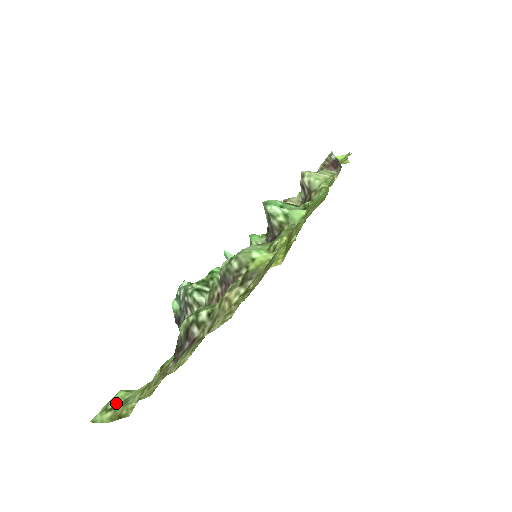
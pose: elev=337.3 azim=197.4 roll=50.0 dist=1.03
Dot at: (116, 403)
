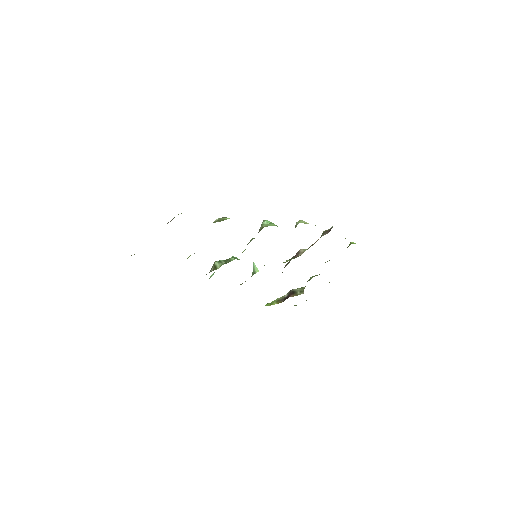
Dot at: occluded
